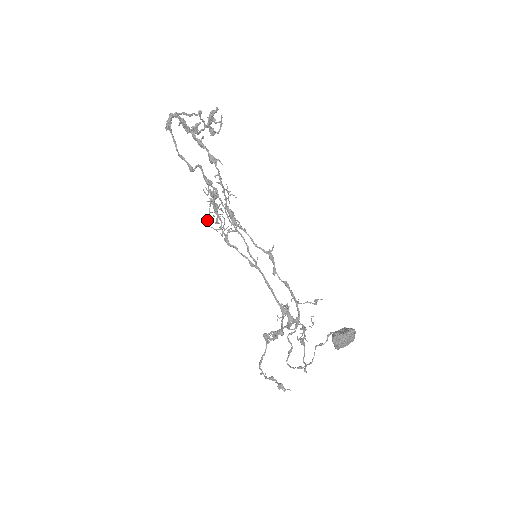
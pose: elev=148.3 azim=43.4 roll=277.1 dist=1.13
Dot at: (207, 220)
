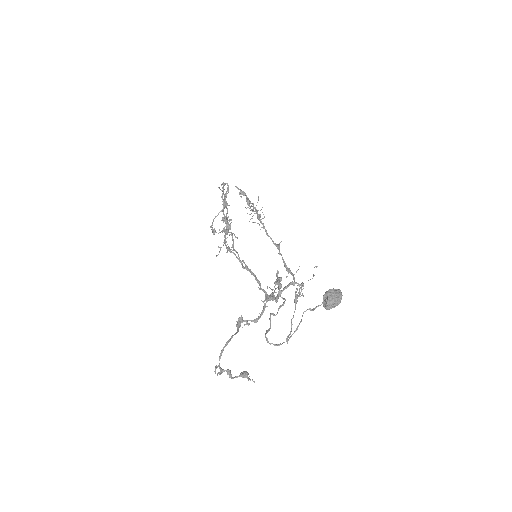
Dot at: (221, 231)
